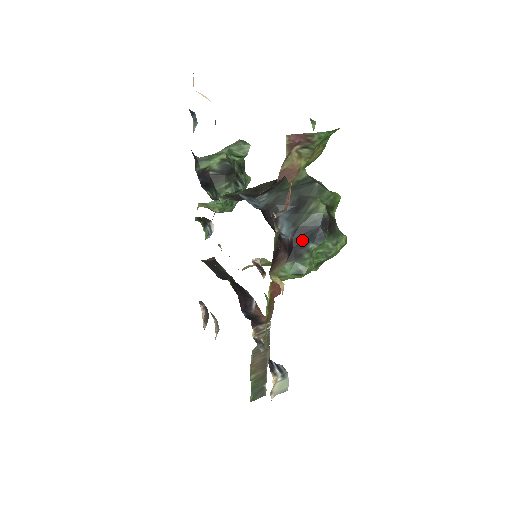
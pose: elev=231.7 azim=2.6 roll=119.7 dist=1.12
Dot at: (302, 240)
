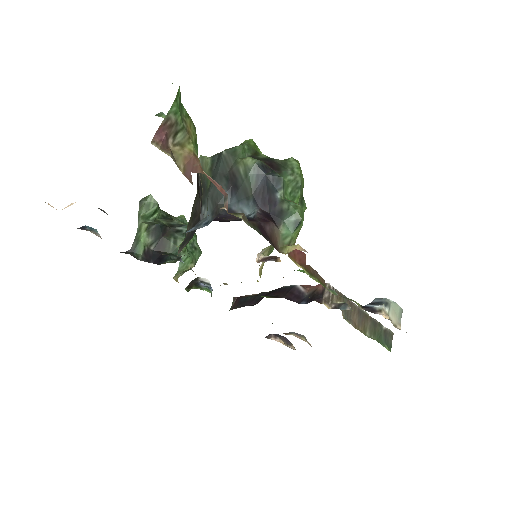
Dot at: (267, 200)
